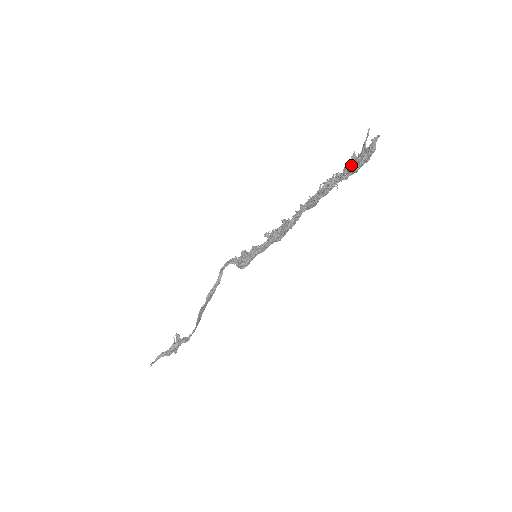
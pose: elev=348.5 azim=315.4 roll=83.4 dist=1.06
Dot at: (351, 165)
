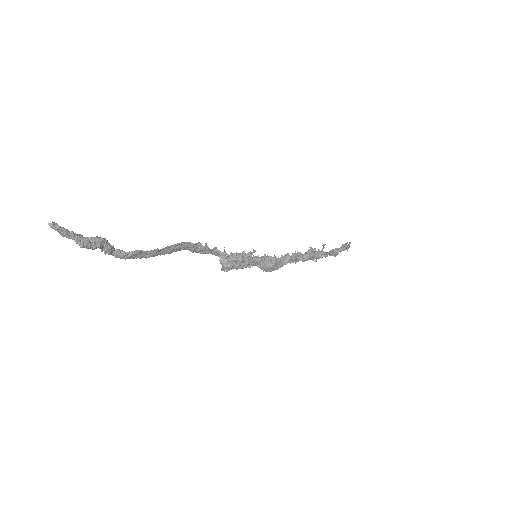
Dot at: (336, 249)
